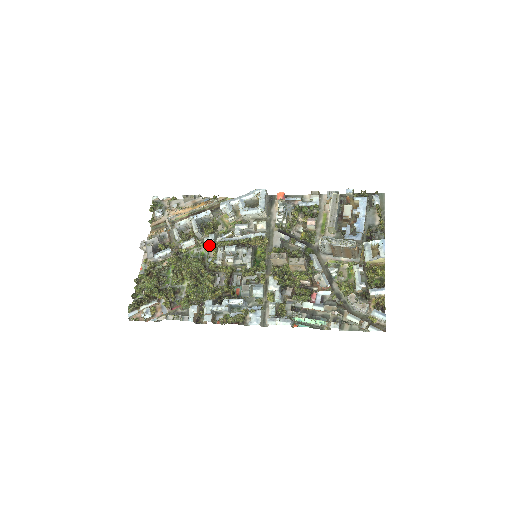
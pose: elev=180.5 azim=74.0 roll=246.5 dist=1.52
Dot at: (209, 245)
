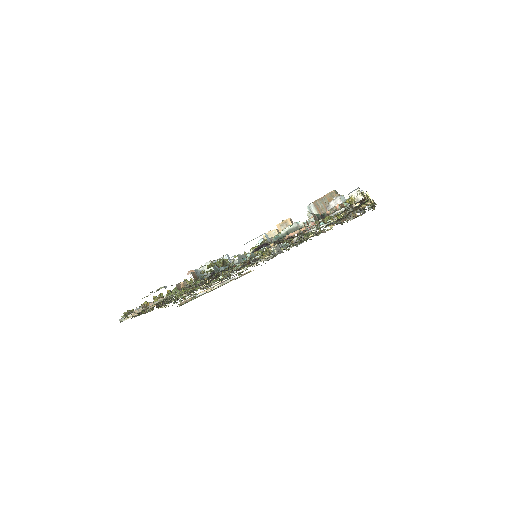
Dot at: occluded
